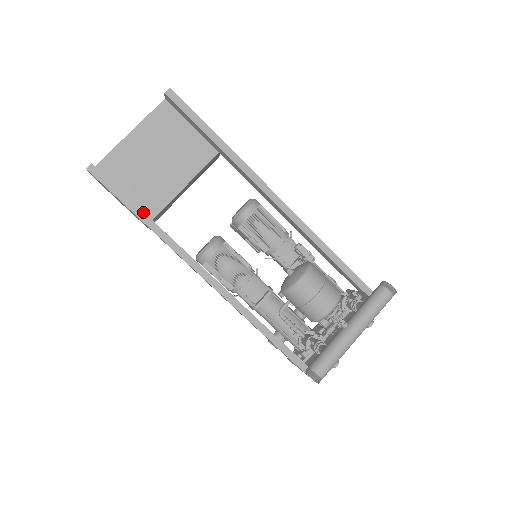
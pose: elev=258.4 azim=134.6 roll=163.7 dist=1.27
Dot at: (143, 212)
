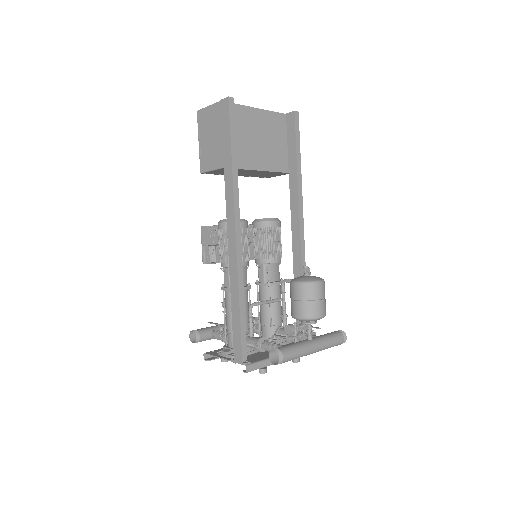
Dot at: (236, 157)
